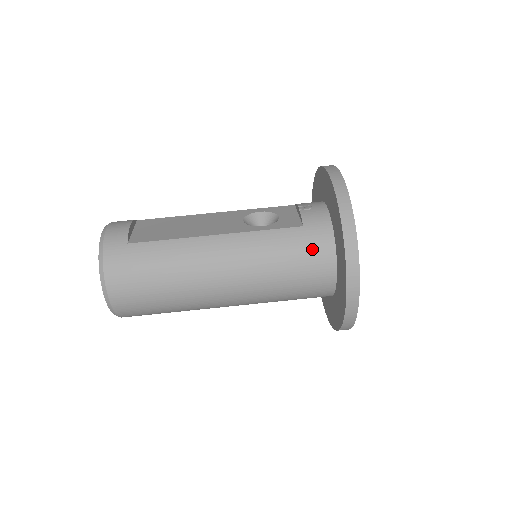
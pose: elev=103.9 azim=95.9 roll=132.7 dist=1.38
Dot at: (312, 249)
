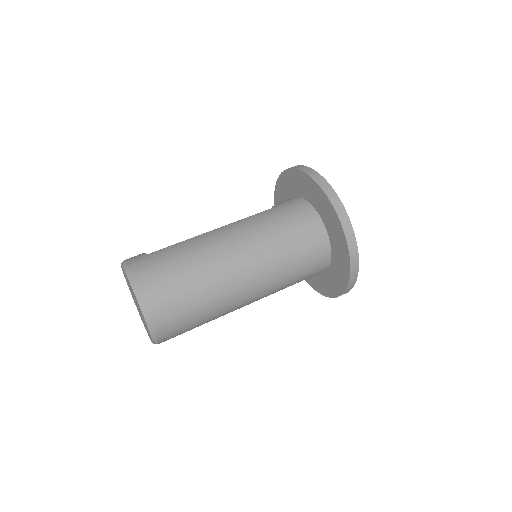
Dot at: (295, 211)
